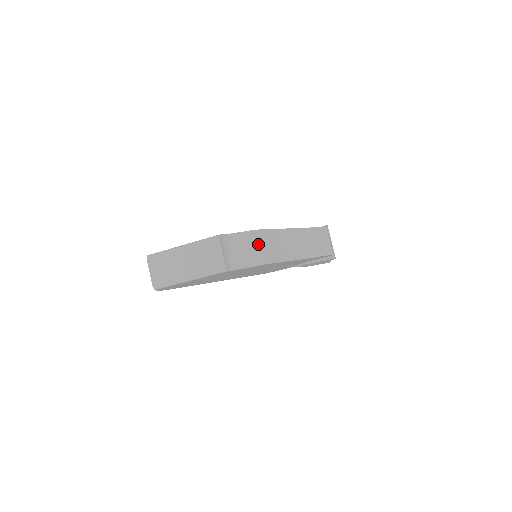
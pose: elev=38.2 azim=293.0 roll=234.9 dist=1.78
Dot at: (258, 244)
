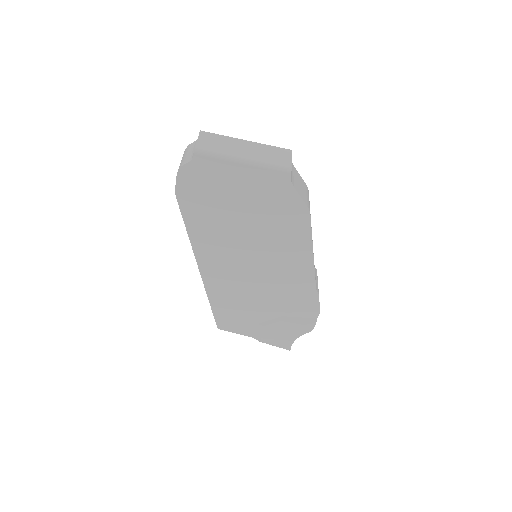
Dot at: (308, 196)
